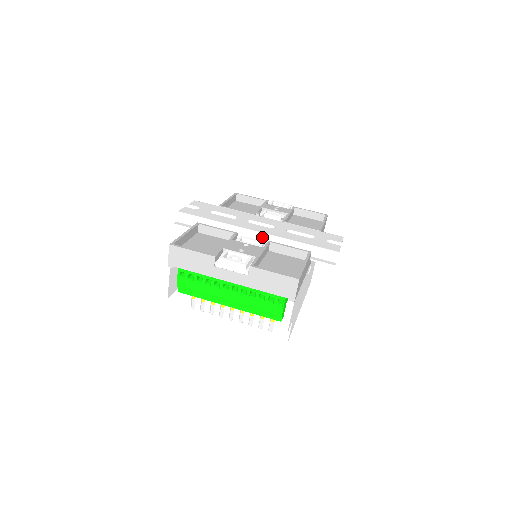
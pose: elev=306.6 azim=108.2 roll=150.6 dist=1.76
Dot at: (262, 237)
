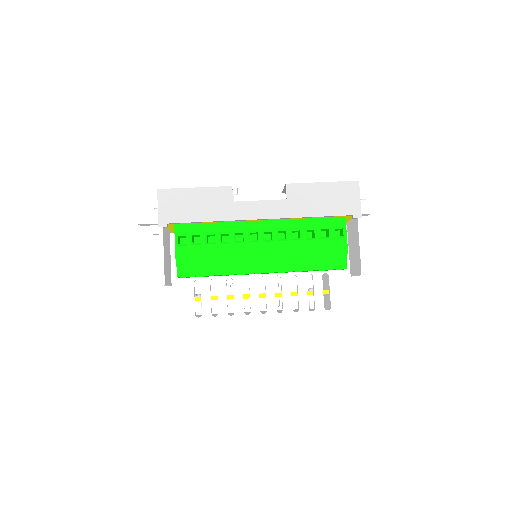
Dot at: occluded
